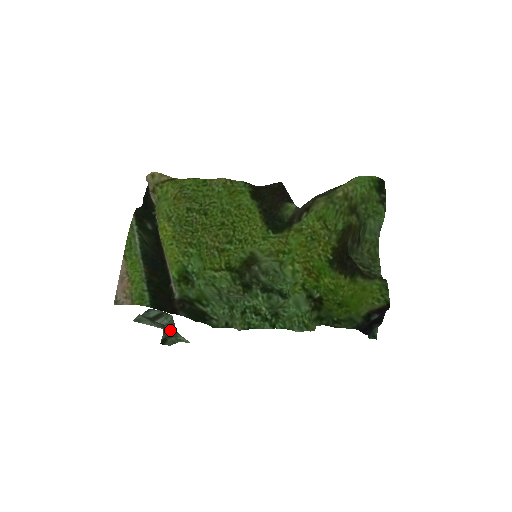
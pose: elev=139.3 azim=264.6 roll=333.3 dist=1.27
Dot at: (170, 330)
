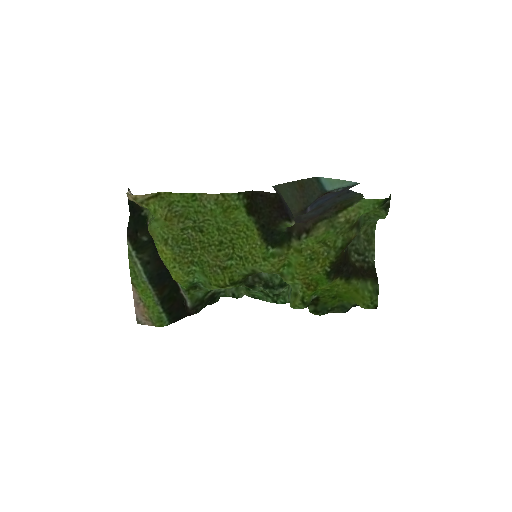
Dot at: occluded
